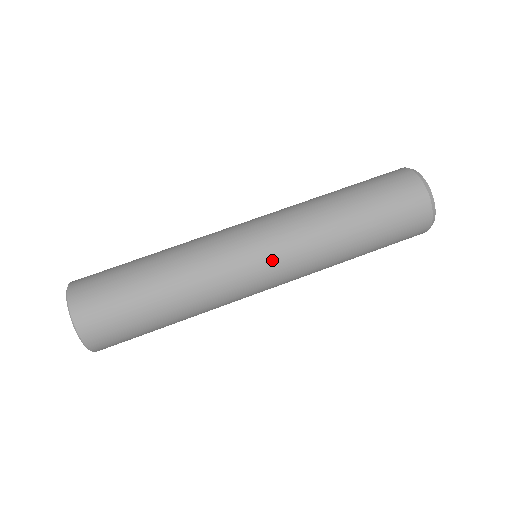
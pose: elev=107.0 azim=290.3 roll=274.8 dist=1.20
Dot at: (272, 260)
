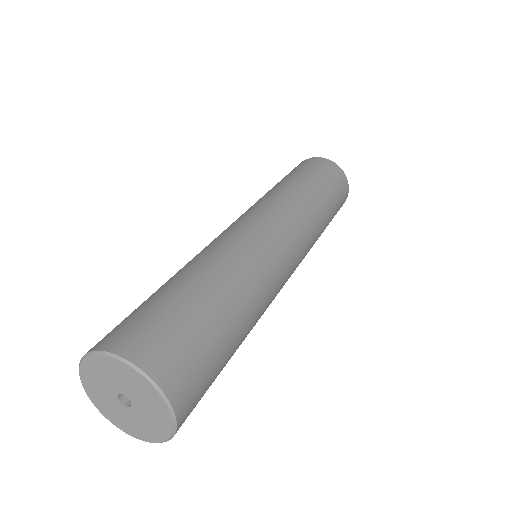
Dot at: (295, 246)
